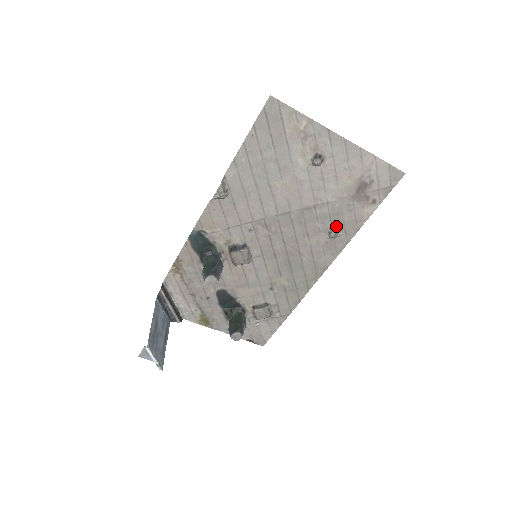
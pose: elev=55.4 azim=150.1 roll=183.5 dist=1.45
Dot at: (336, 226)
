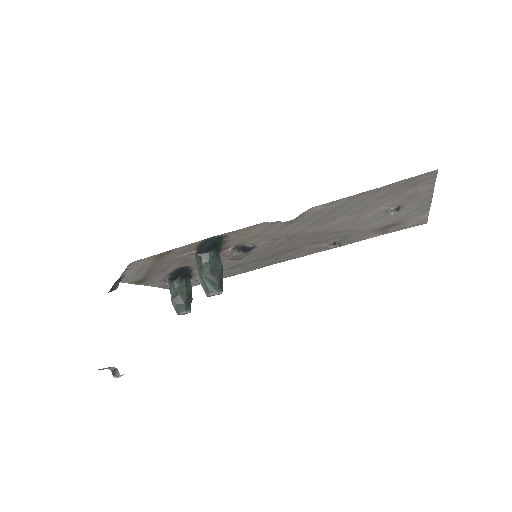
Dot at: (340, 241)
